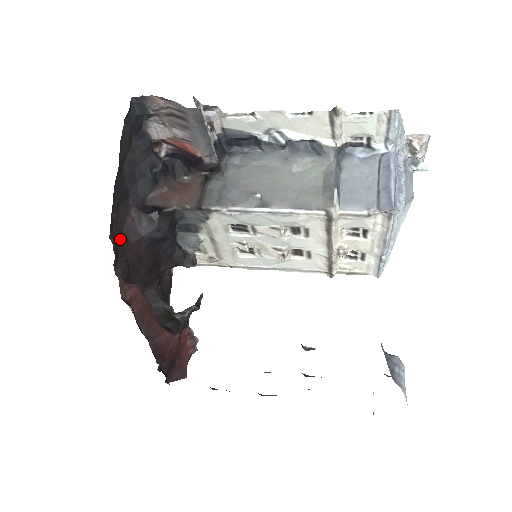
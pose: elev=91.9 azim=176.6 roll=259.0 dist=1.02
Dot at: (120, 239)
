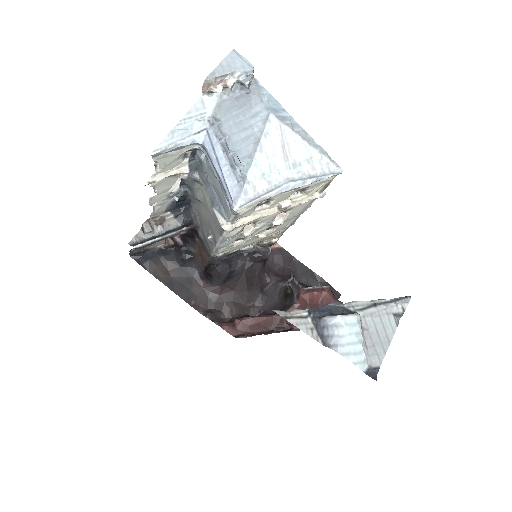
Dot at: (211, 302)
